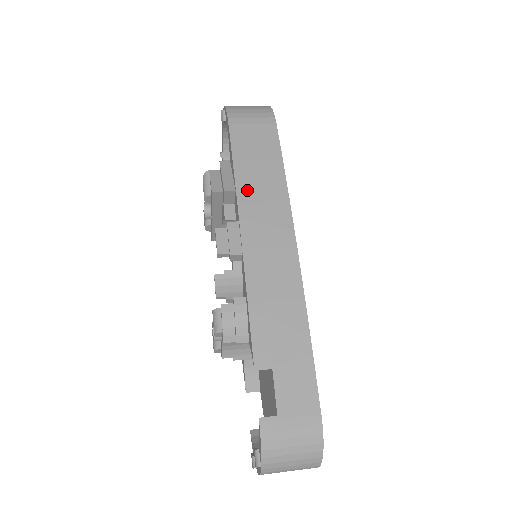
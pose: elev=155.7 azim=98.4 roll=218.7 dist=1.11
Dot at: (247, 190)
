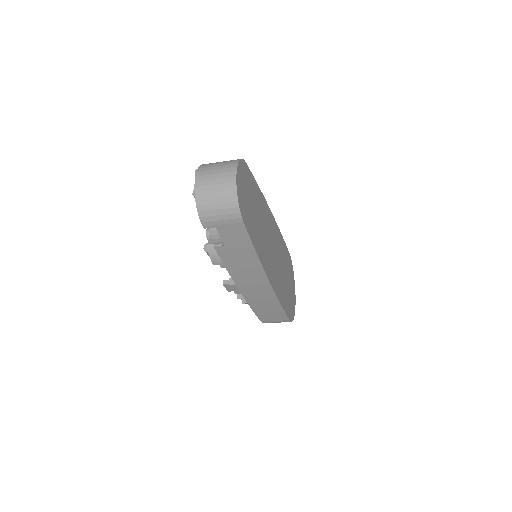
Dot at: occluded
